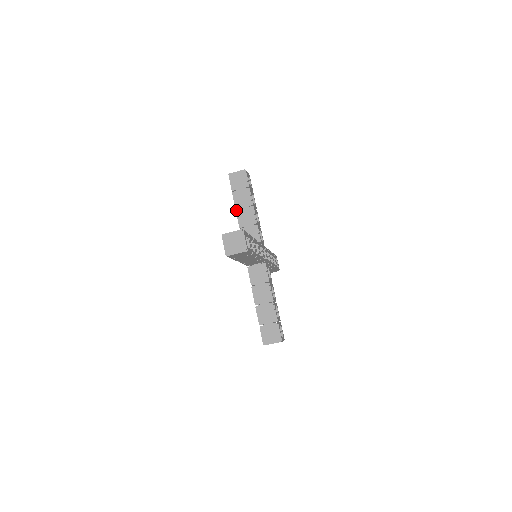
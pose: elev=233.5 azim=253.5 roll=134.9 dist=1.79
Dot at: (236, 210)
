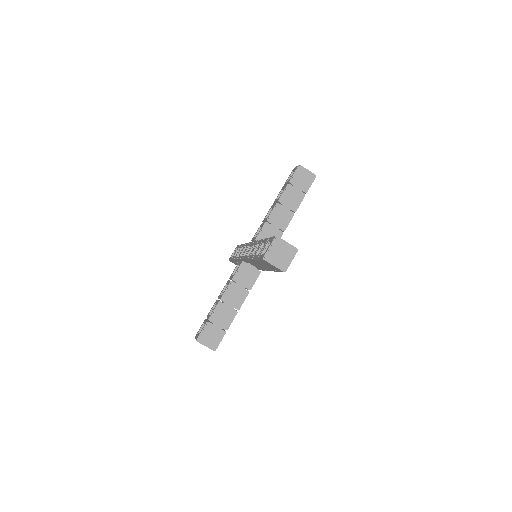
Dot at: (278, 202)
